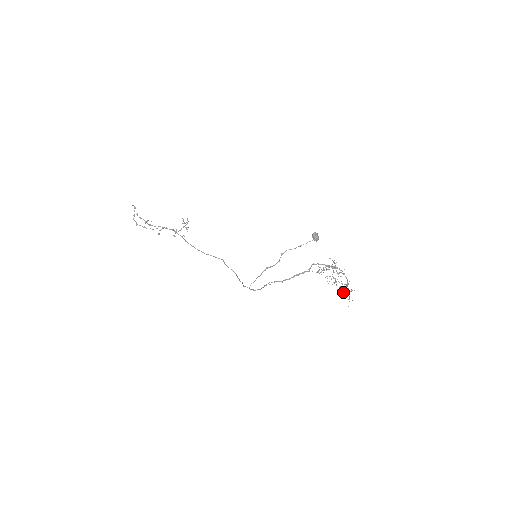
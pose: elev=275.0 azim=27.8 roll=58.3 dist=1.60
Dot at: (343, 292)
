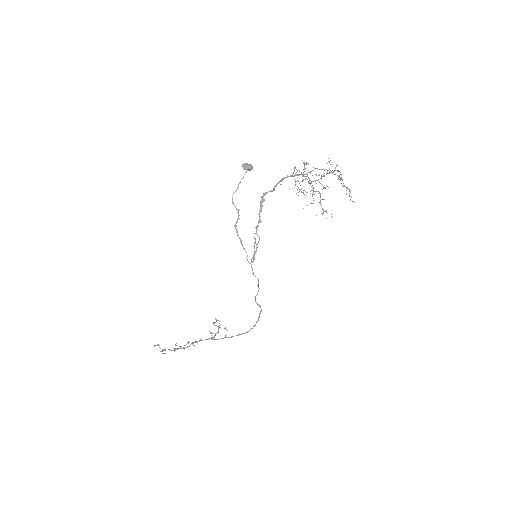
Dot at: occluded
